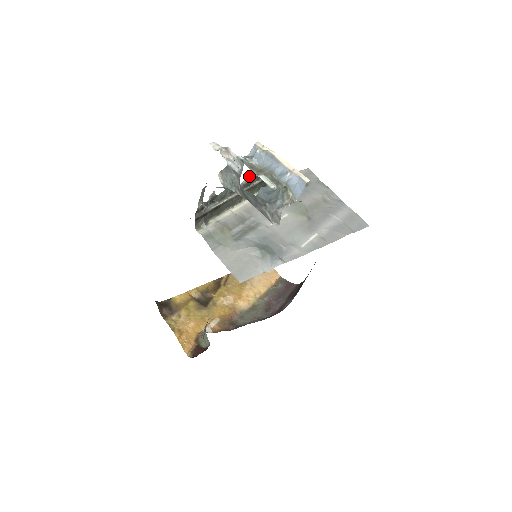
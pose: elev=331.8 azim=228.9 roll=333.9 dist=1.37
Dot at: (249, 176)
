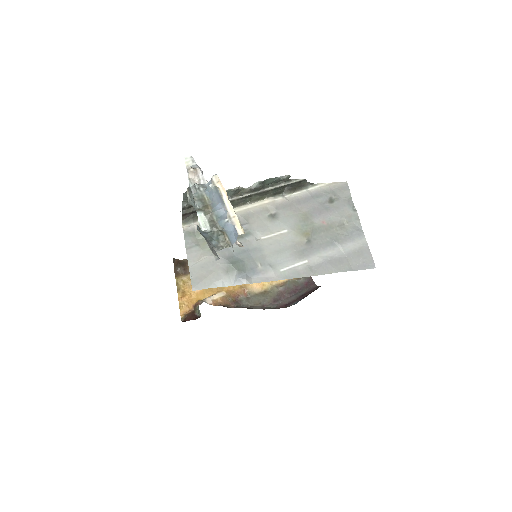
Dot at: (260, 182)
